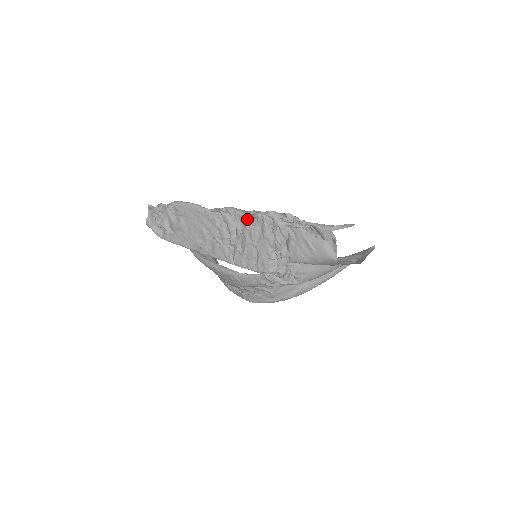
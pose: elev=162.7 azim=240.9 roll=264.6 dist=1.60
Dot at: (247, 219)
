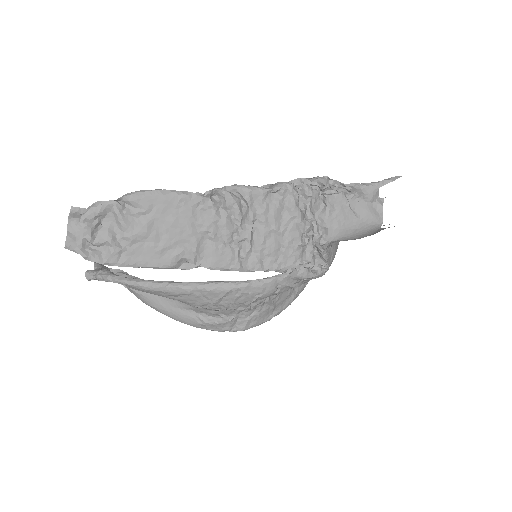
Dot at: (266, 196)
